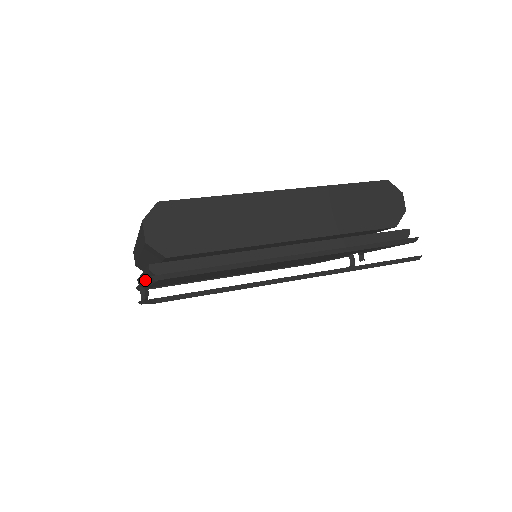
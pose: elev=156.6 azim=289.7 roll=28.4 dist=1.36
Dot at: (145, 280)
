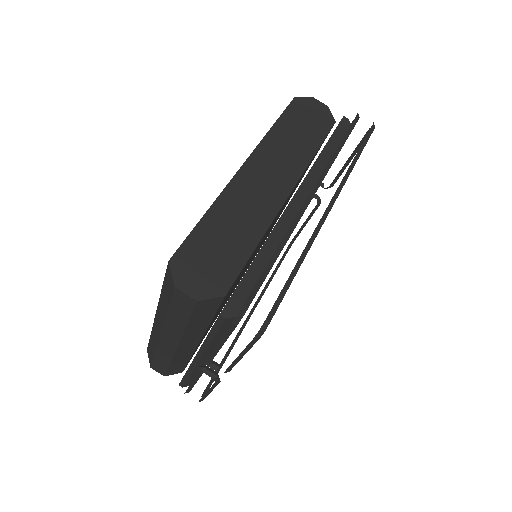
Dot at: (223, 338)
